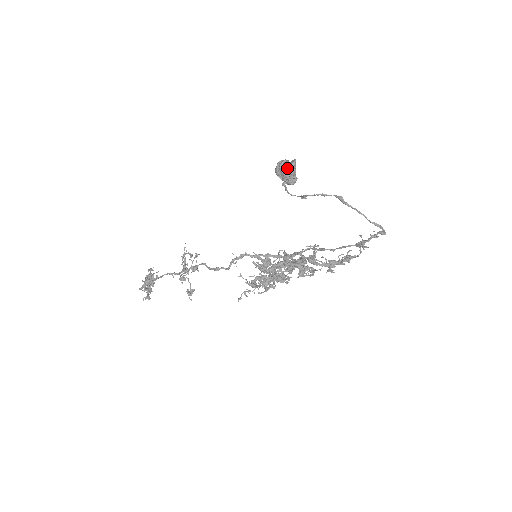
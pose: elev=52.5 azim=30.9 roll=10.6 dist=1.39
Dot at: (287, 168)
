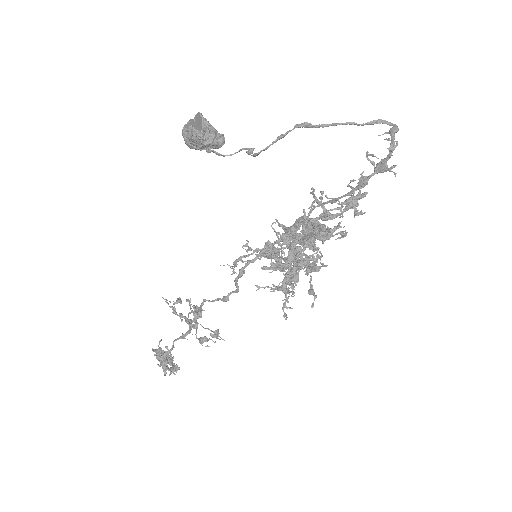
Dot at: (202, 135)
